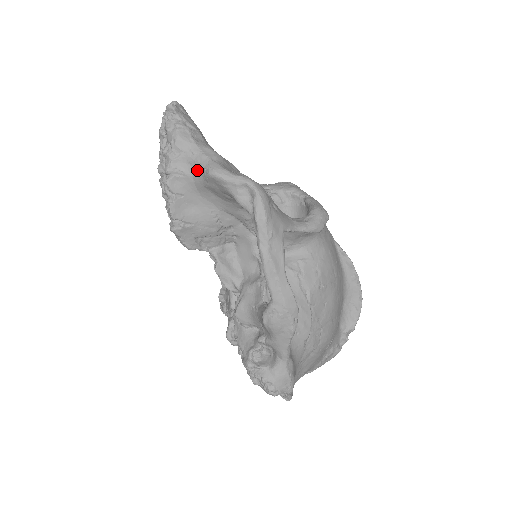
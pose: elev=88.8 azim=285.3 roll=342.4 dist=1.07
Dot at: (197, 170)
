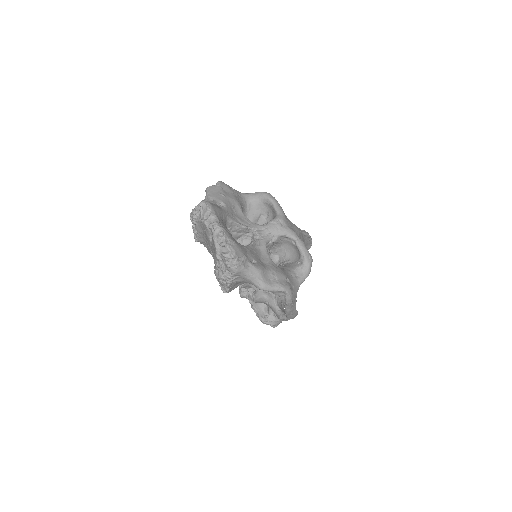
Dot at: (248, 281)
